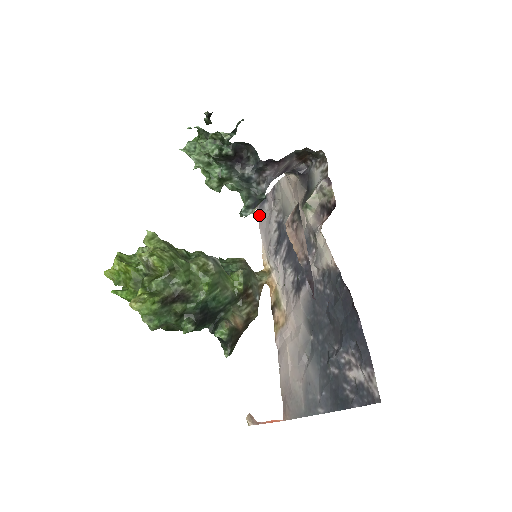
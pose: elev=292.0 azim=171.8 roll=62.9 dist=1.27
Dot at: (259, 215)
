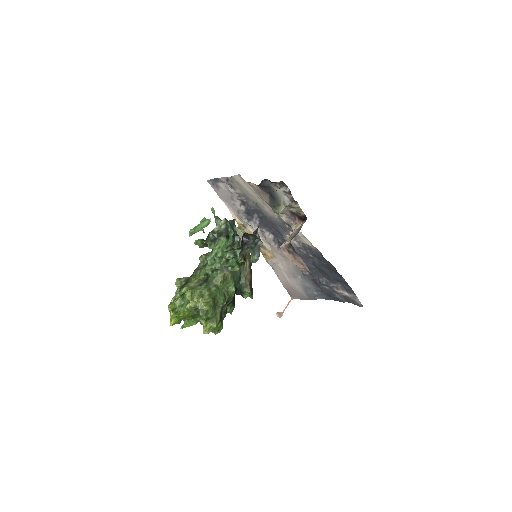
Dot at: (214, 188)
